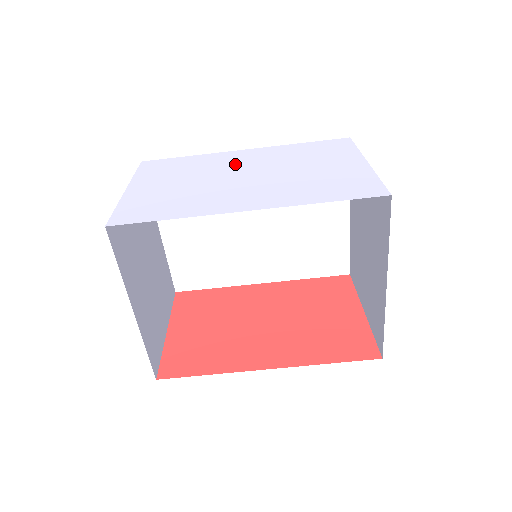
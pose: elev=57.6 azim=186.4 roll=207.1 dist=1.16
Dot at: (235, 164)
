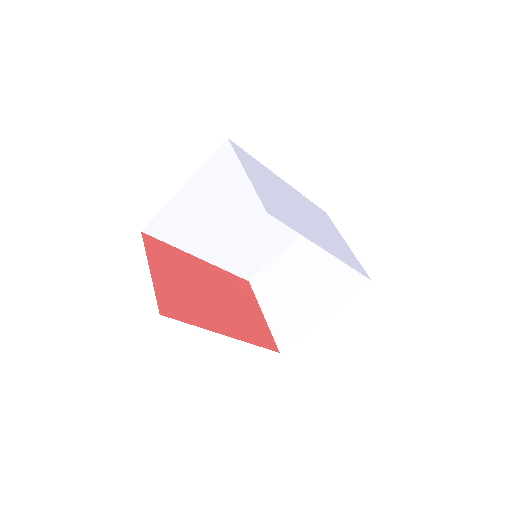
Dot at: (290, 194)
